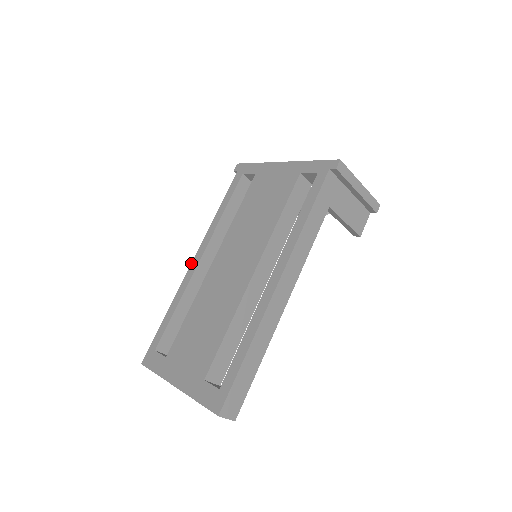
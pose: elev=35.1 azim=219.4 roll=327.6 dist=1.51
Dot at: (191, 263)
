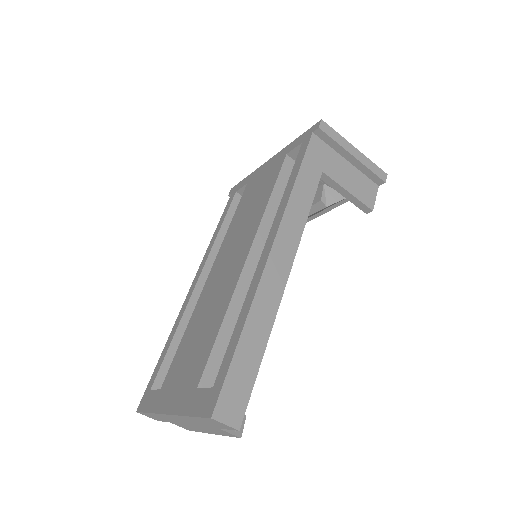
Dot at: (189, 289)
